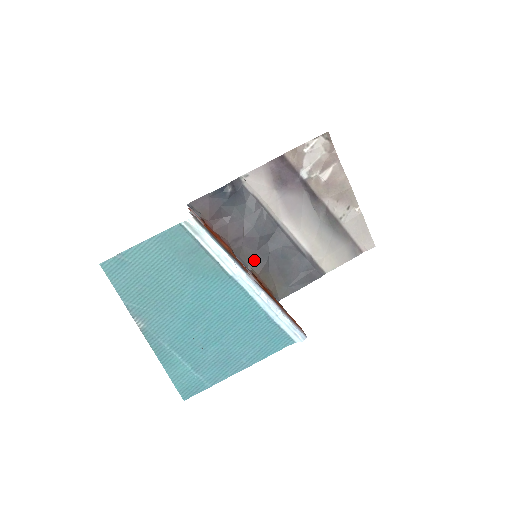
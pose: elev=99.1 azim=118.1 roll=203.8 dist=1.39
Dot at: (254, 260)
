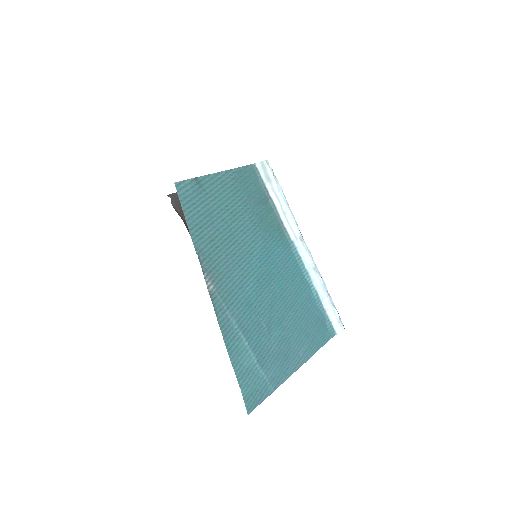
Dot at: occluded
